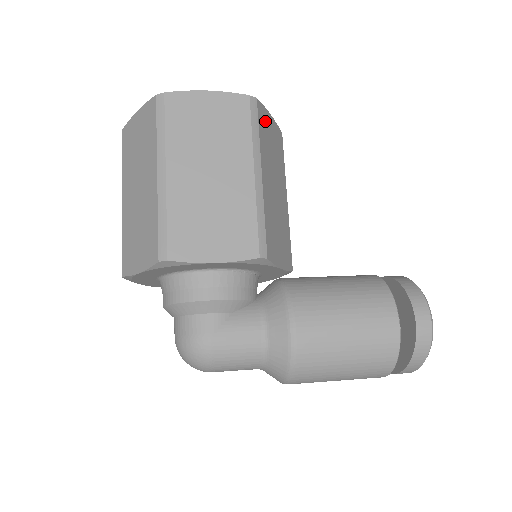
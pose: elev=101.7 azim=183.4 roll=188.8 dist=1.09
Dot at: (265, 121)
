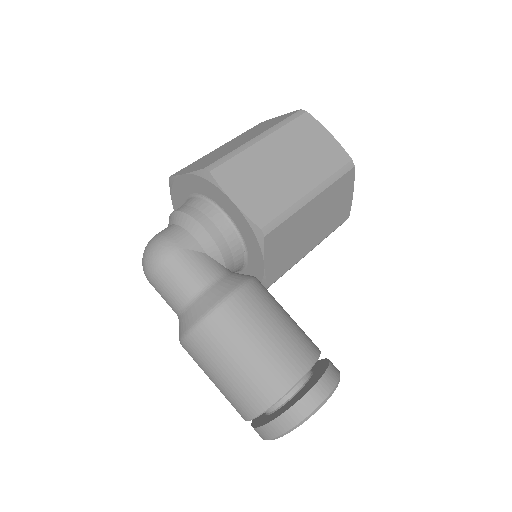
Dot at: (346, 186)
